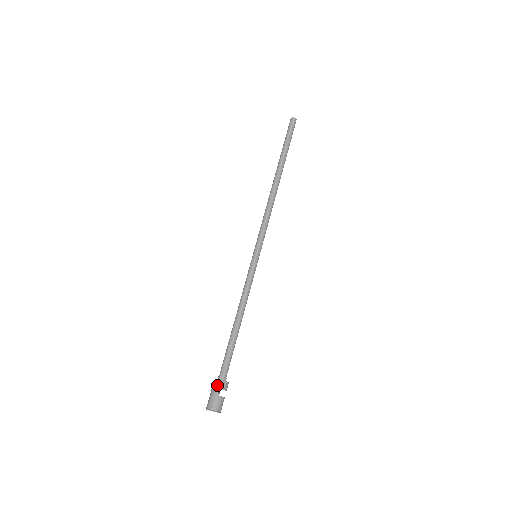
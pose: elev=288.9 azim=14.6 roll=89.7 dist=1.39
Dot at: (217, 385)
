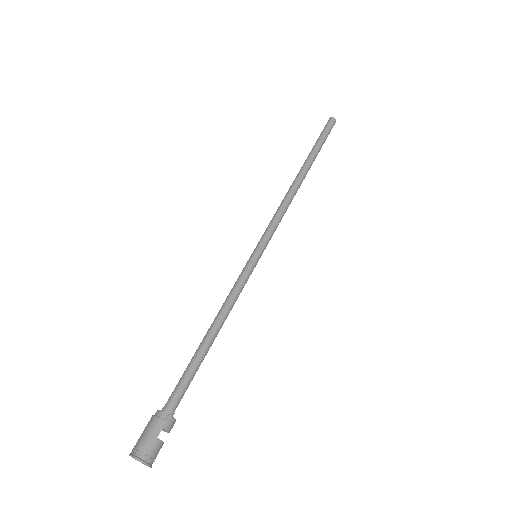
Dot at: (161, 421)
